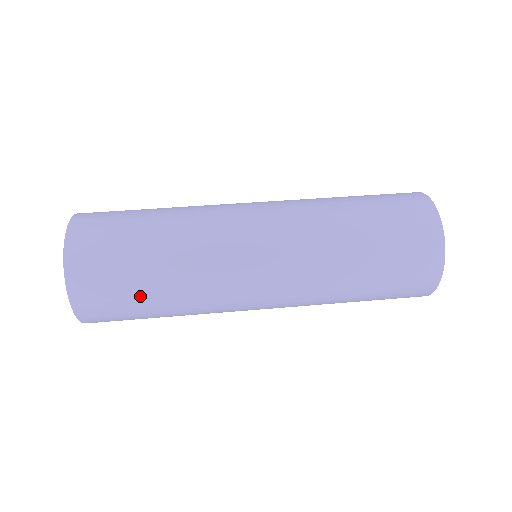
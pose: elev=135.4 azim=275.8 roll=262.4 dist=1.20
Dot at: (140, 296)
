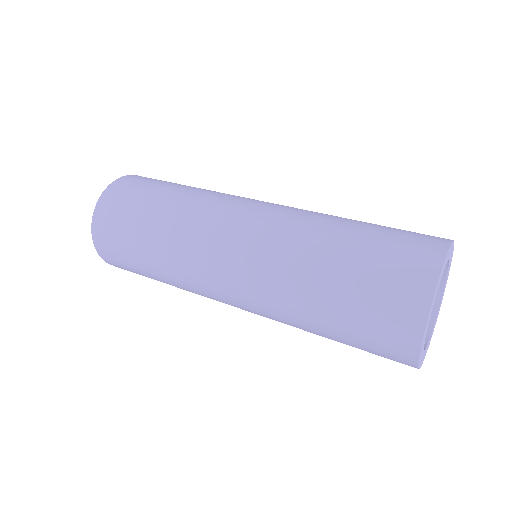
Dot at: (146, 204)
